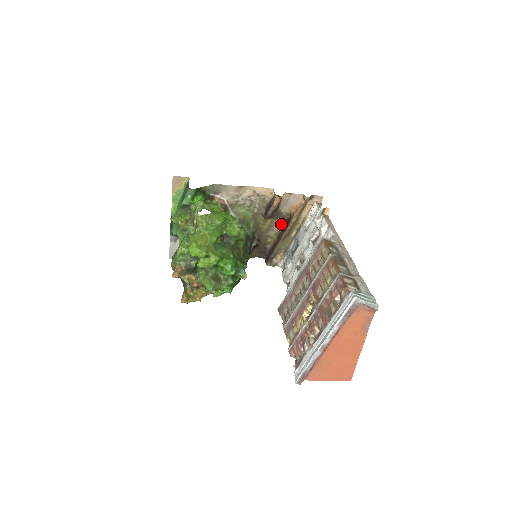
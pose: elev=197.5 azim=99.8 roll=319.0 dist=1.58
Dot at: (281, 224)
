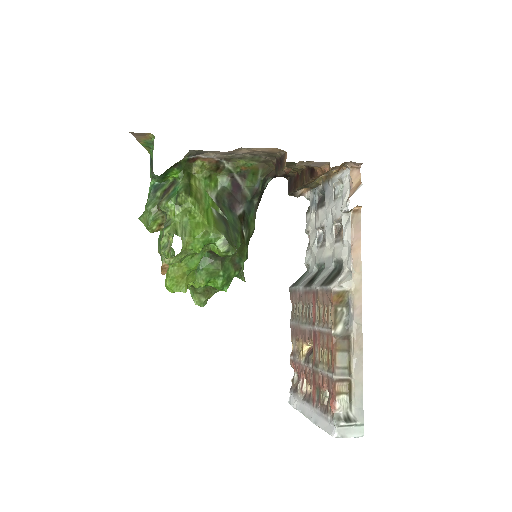
Dot at: occluded
